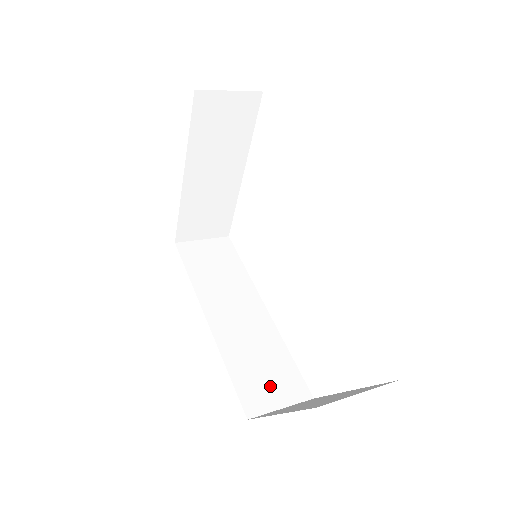
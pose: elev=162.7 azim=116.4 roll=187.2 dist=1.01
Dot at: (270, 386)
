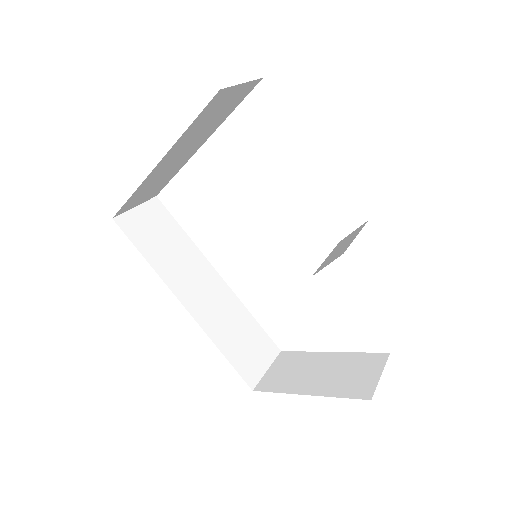
Dot at: (254, 354)
